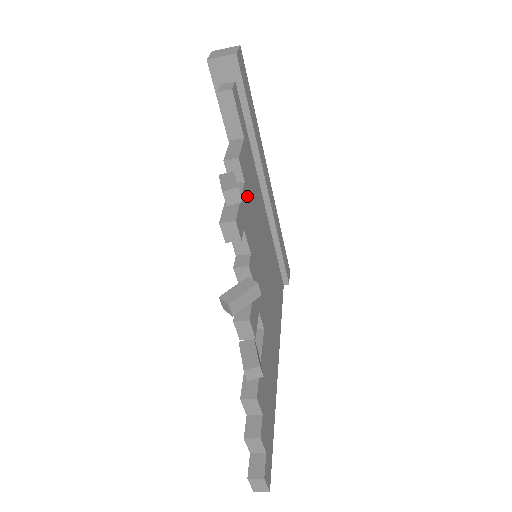
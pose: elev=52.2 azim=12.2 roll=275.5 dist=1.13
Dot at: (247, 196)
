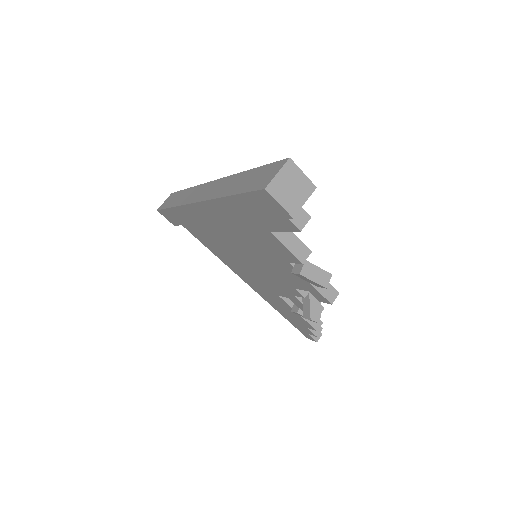
Dot at: occluded
